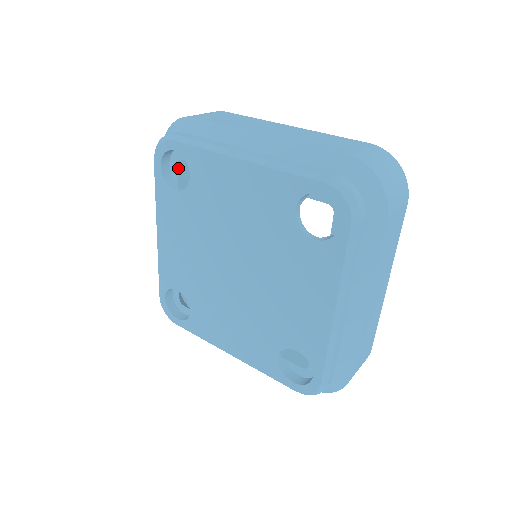
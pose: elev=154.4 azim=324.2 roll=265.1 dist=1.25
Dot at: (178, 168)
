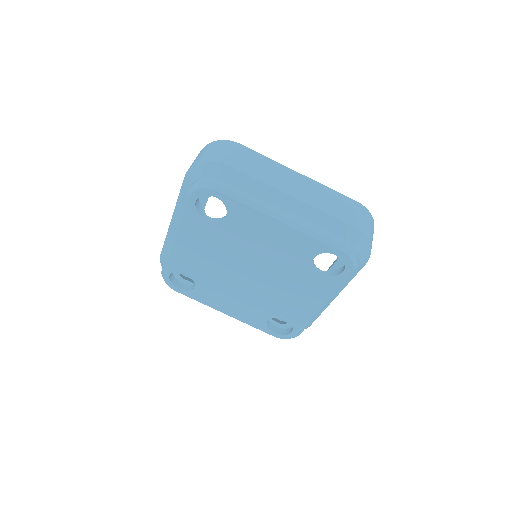
Dot at: occluded
